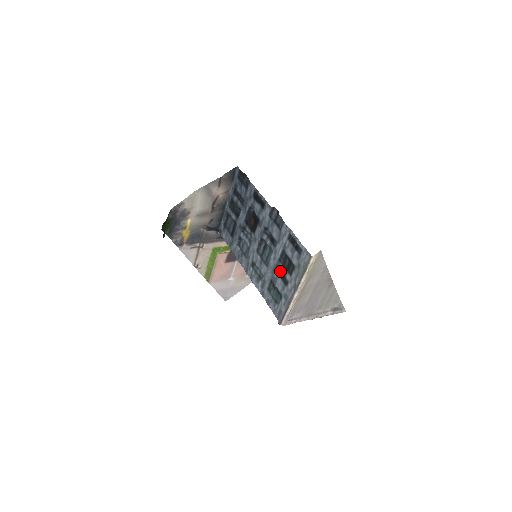
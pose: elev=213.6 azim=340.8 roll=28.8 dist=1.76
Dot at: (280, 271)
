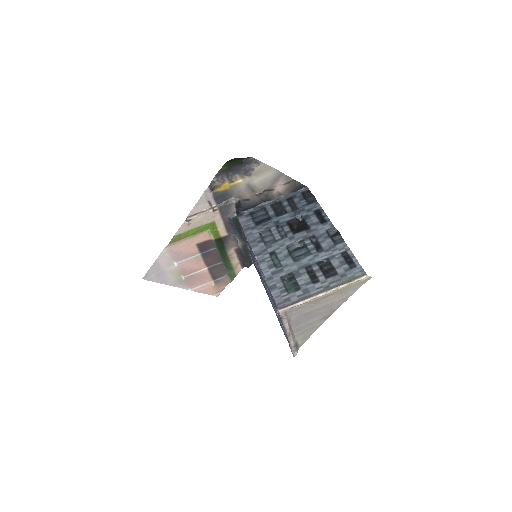
Dot at: (311, 271)
